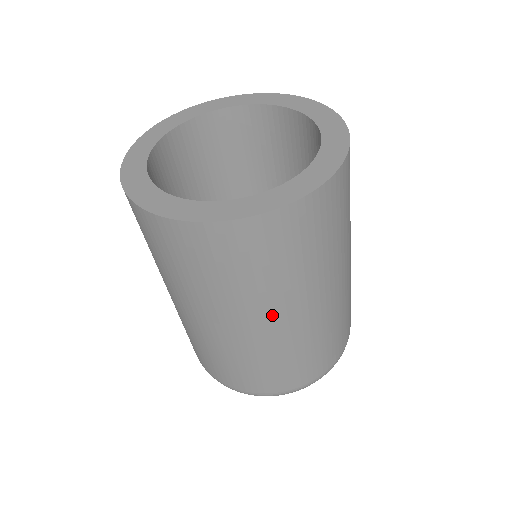
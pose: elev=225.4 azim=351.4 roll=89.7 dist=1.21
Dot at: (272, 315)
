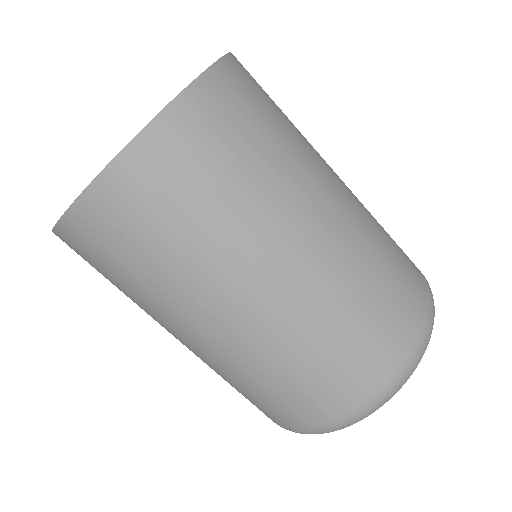
Dot at: (173, 328)
